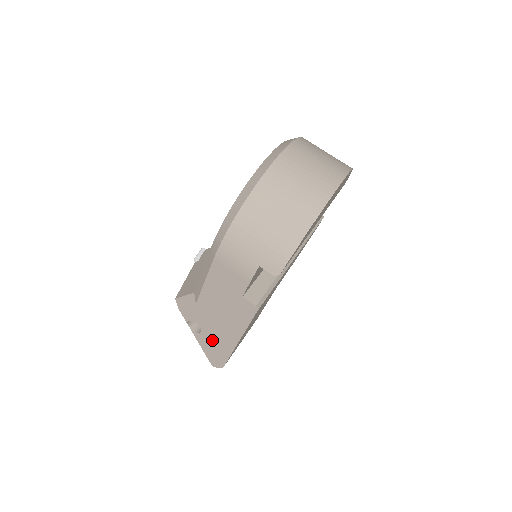
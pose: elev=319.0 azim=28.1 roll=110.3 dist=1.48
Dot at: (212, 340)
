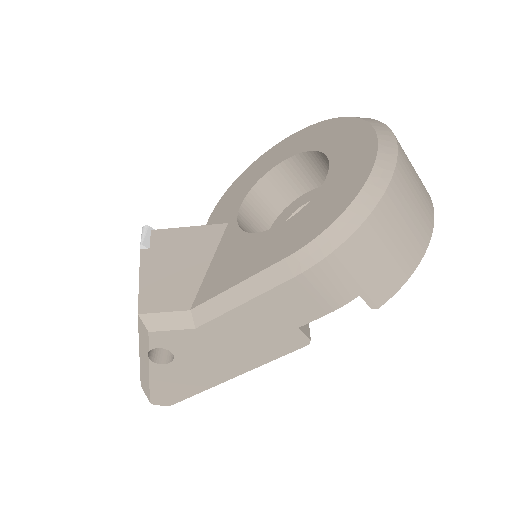
Dot at: (183, 374)
